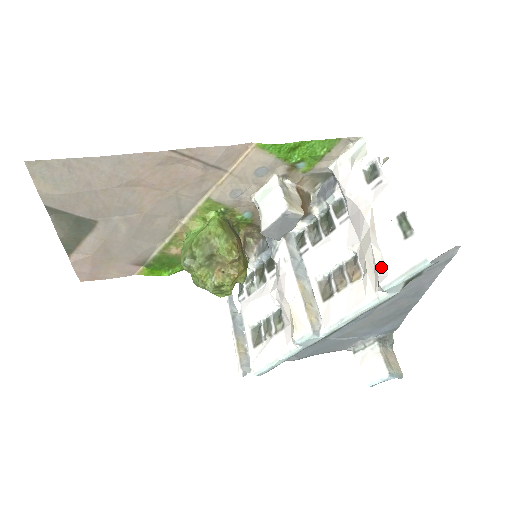
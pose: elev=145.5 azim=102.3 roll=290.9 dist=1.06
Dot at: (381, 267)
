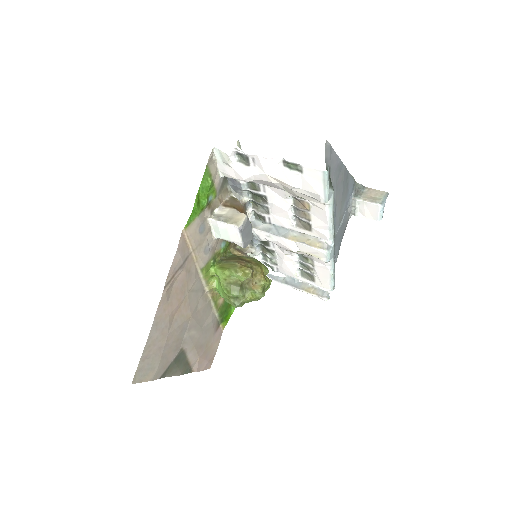
Dot at: (311, 195)
